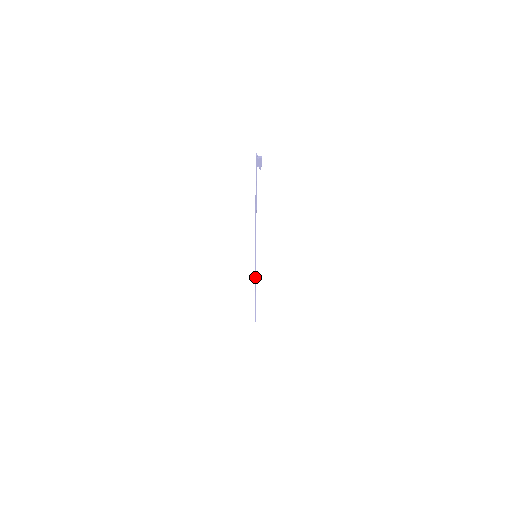
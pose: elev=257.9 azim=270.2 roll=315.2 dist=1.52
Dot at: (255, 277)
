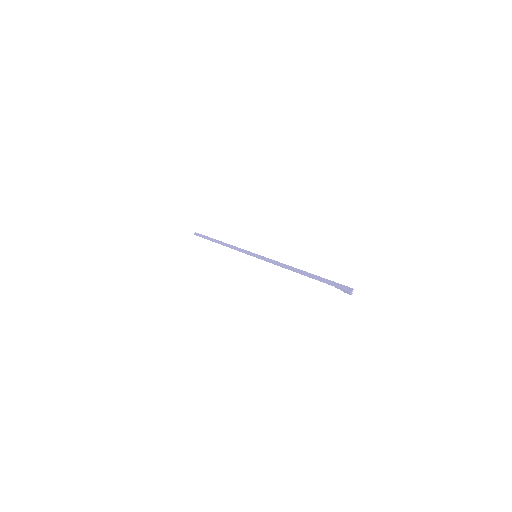
Dot at: (236, 249)
